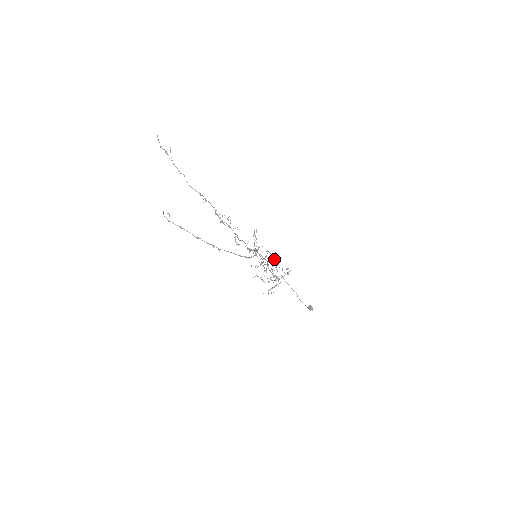
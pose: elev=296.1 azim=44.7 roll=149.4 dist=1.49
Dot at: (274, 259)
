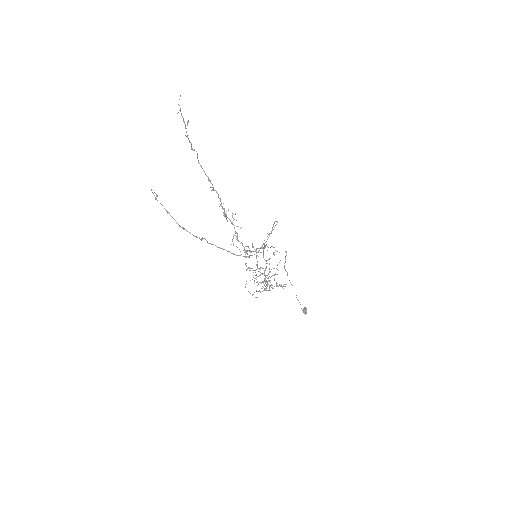
Dot at: occluded
